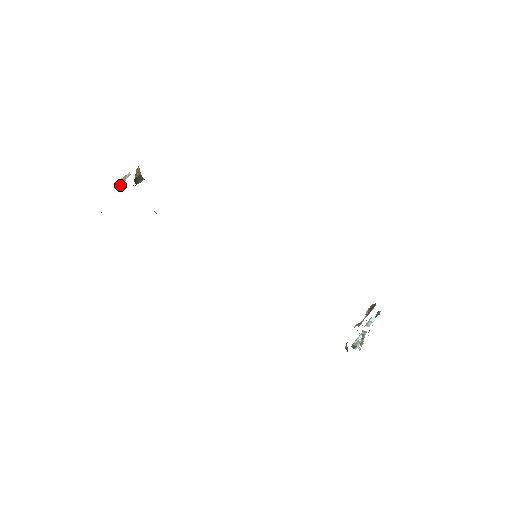
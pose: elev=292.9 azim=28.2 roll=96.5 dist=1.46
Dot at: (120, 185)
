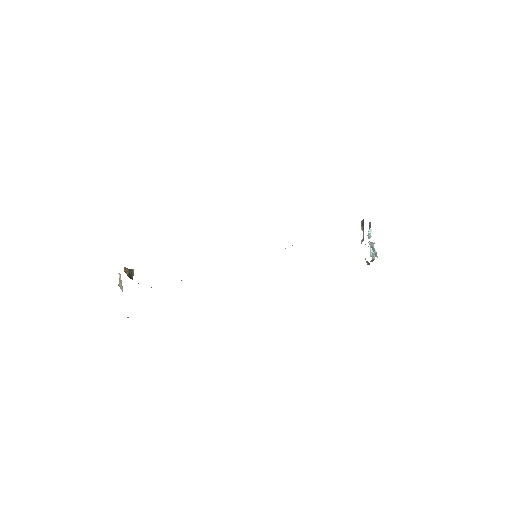
Dot at: (121, 288)
